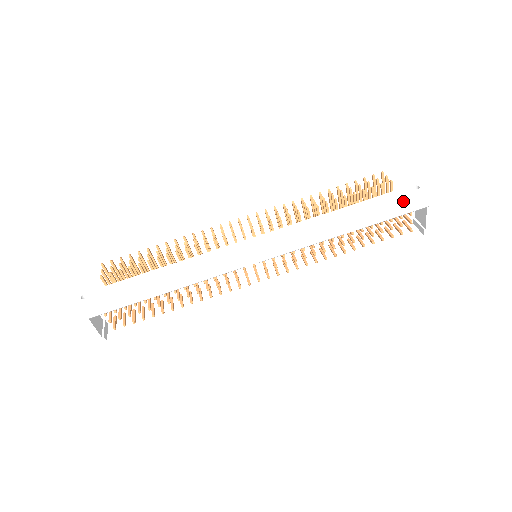
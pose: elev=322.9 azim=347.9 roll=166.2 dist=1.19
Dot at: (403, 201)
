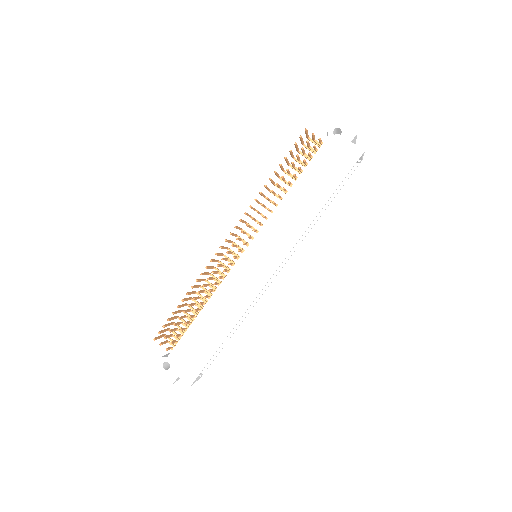
Dot at: (342, 159)
